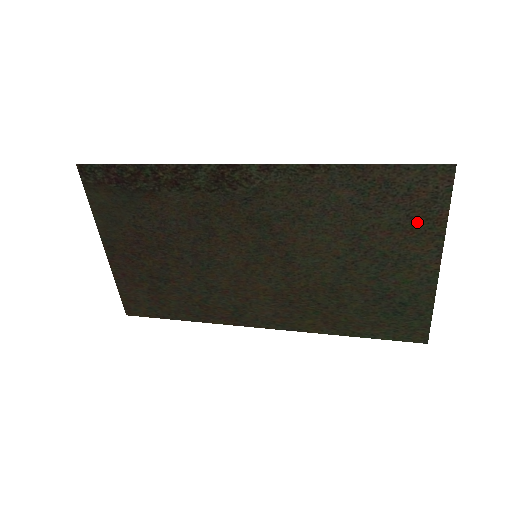
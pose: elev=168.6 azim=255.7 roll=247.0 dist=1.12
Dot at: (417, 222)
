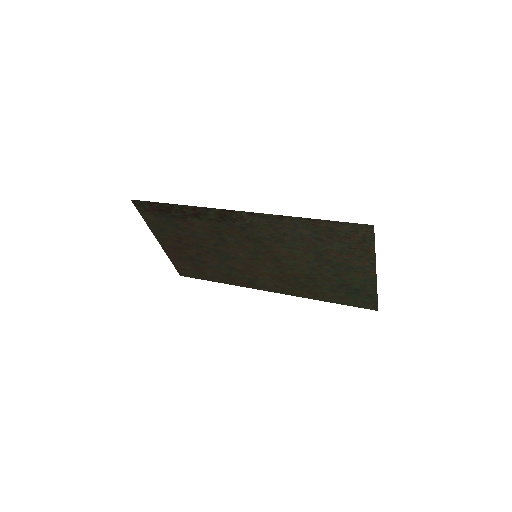
Dot at: (356, 251)
